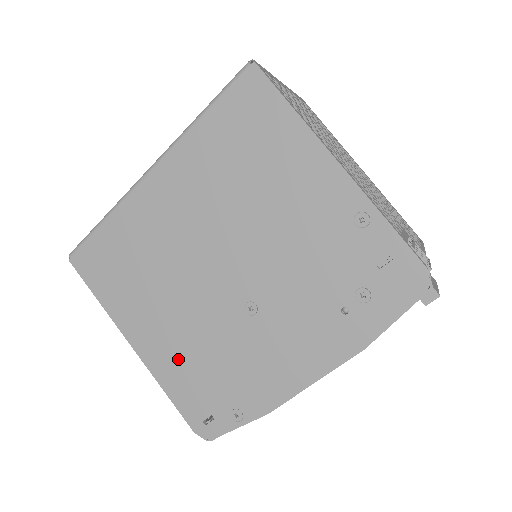
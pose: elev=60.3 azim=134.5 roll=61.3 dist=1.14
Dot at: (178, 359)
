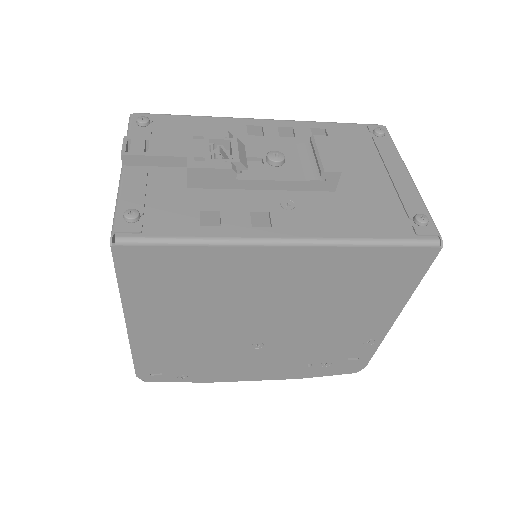
Dot at: (167, 345)
